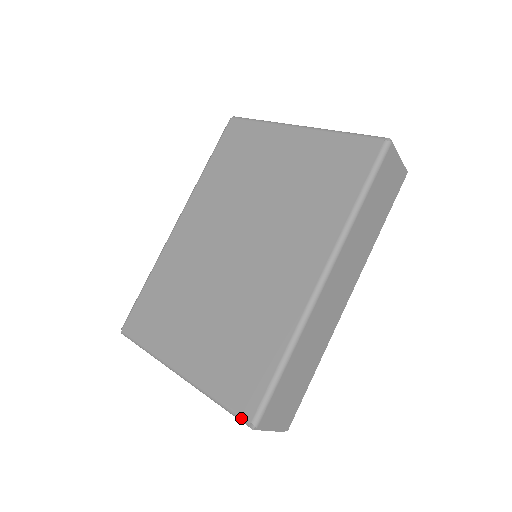
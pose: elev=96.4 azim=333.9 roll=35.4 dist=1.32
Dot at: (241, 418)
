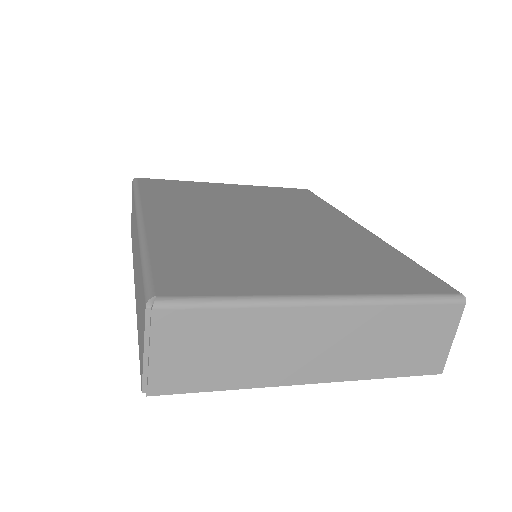
Dot at: (449, 295)
